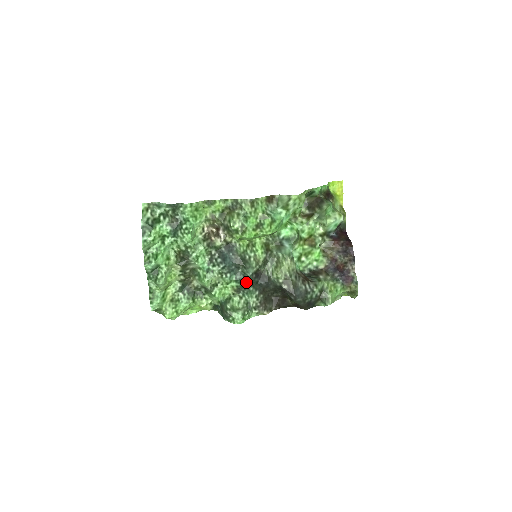
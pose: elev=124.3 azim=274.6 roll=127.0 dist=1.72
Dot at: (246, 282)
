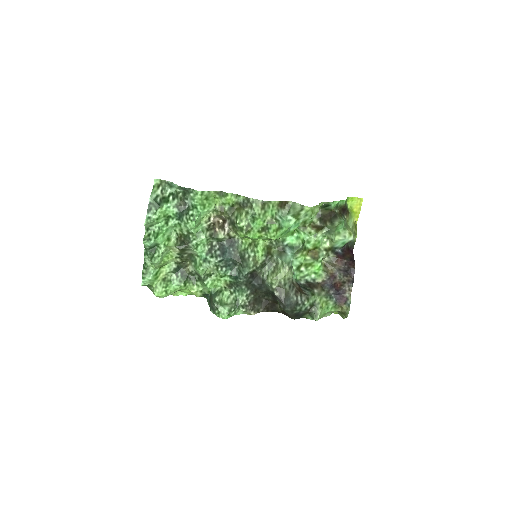
Dot at: (240, 280)
